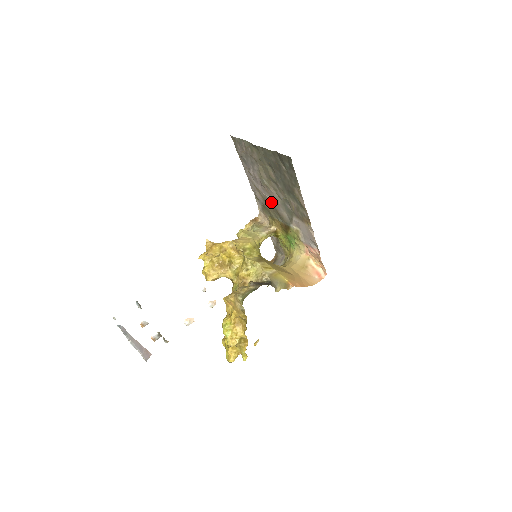
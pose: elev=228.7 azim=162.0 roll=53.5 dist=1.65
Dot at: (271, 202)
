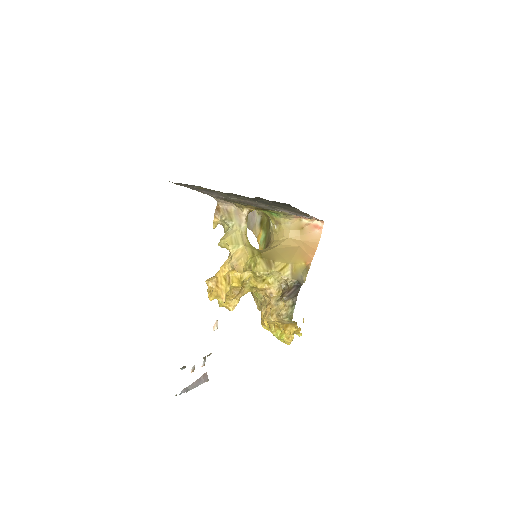
Dot at: (240, 201)
